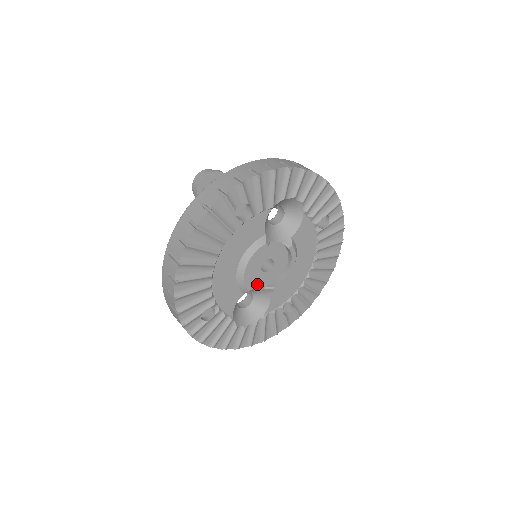
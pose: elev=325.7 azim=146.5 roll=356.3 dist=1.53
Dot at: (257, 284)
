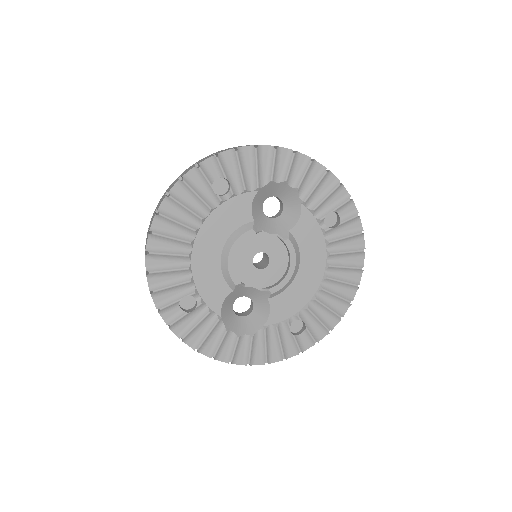
Dot at: (250, 282)
